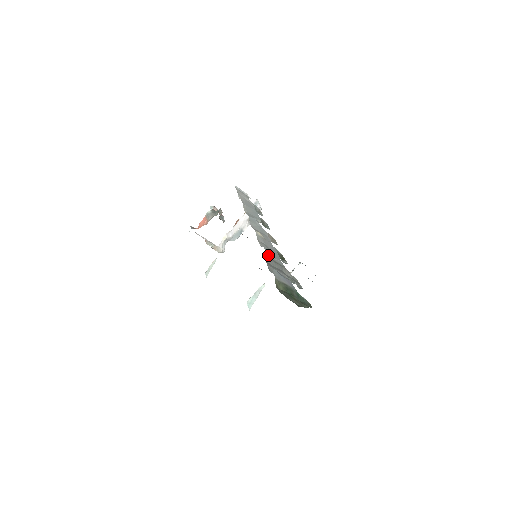
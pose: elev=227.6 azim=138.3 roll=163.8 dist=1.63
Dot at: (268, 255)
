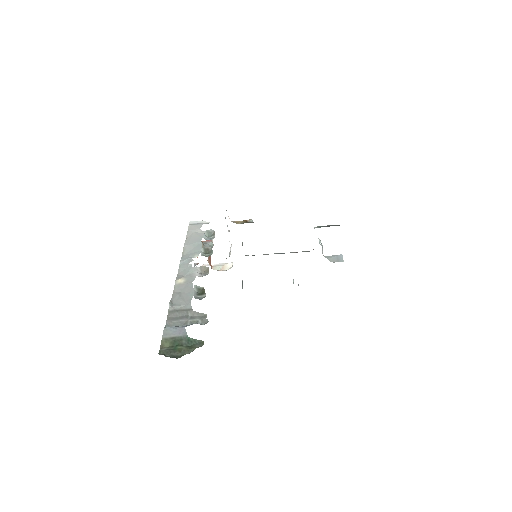
Dot at: (172, 308)
